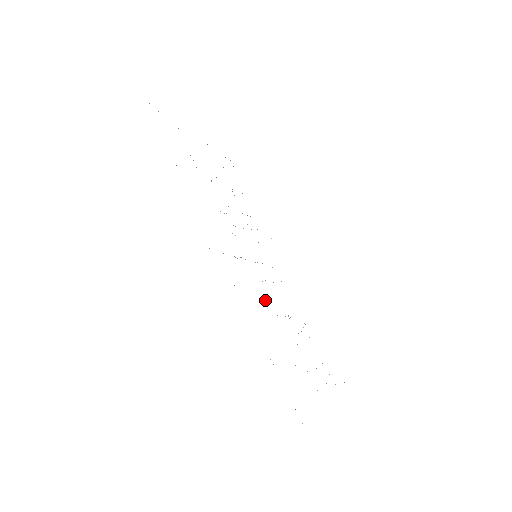
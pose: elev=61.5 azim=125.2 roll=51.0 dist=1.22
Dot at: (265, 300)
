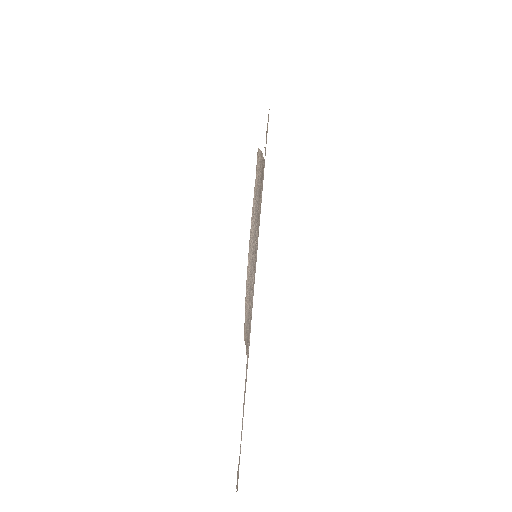
Dot at: occluded
